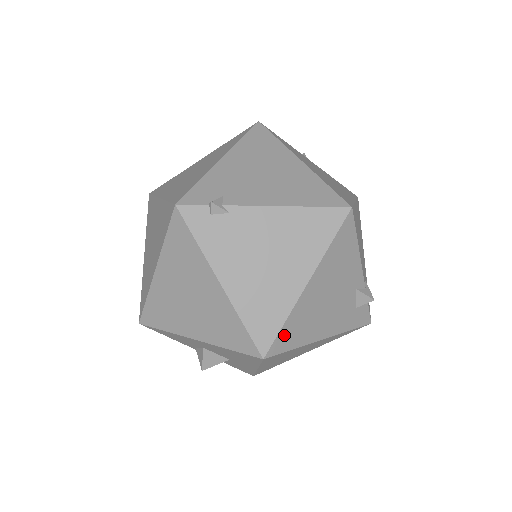
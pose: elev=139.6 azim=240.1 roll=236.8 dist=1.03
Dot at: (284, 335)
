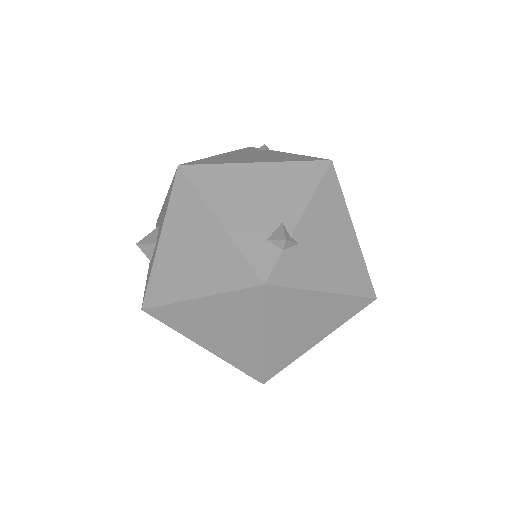
Dot at: (205, 171)
